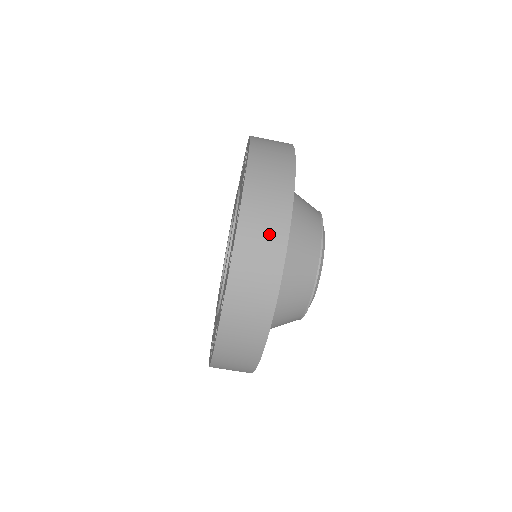
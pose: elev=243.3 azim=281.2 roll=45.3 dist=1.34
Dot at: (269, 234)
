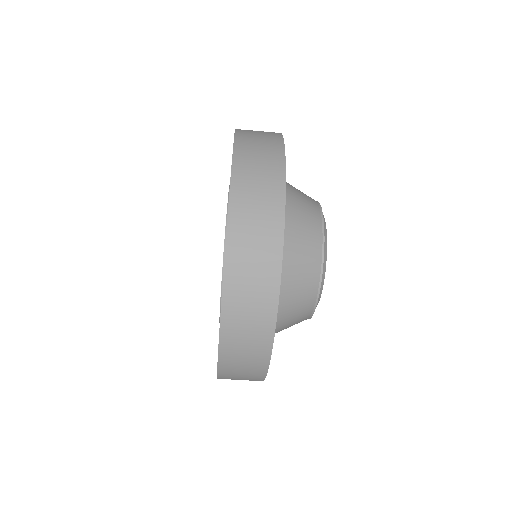
Dot at: (250, 363)
